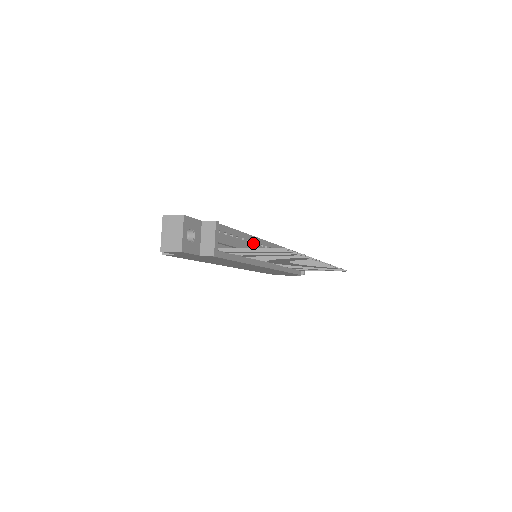
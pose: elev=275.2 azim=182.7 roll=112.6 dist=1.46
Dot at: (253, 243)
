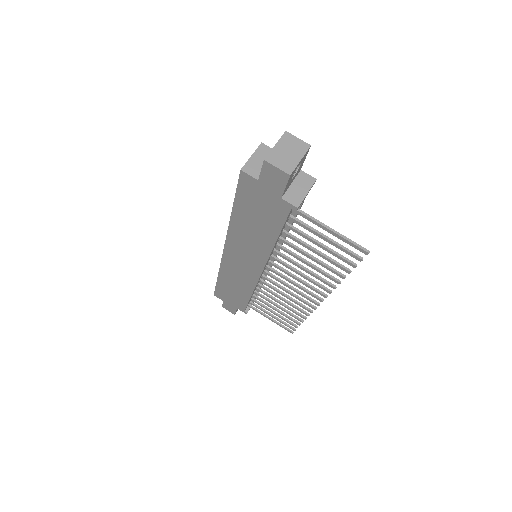
Dot at: occluded
